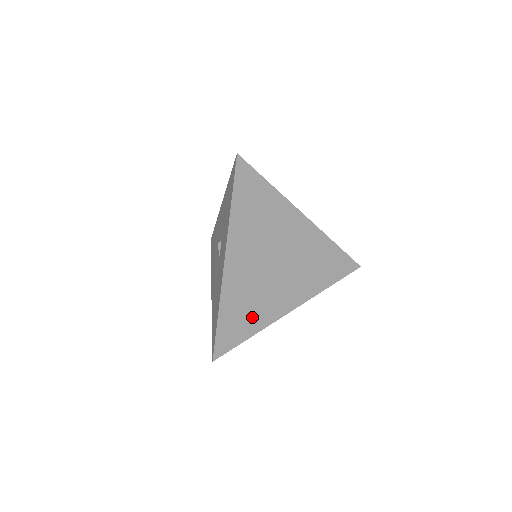
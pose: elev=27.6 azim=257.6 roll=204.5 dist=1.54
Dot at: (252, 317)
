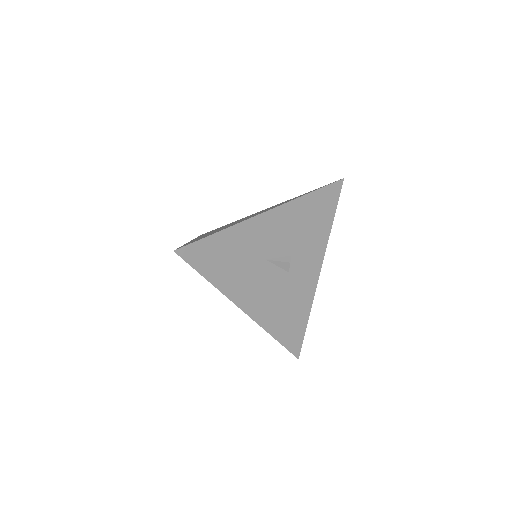
Dot at: occluded
